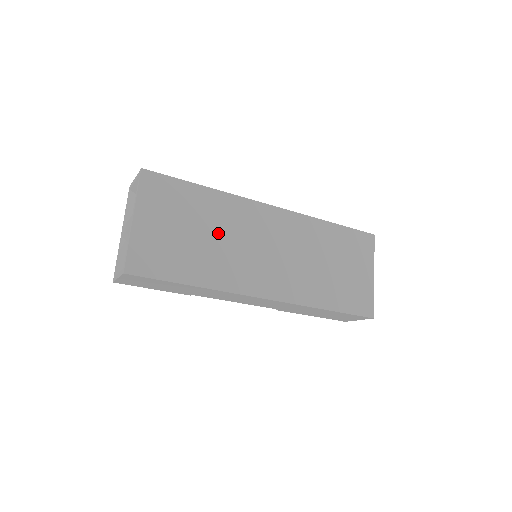
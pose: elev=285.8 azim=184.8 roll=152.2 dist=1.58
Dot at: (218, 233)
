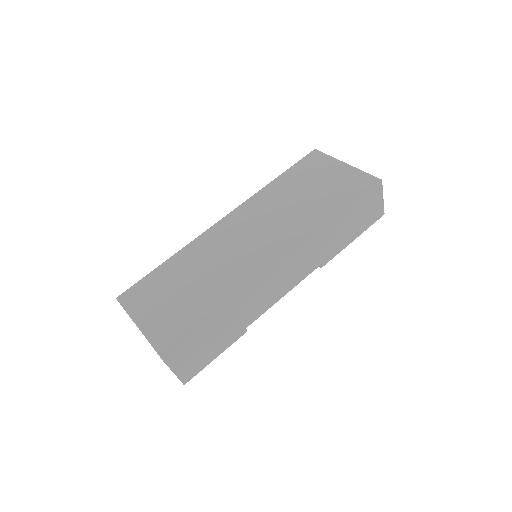
Dot at: (203, 270)
